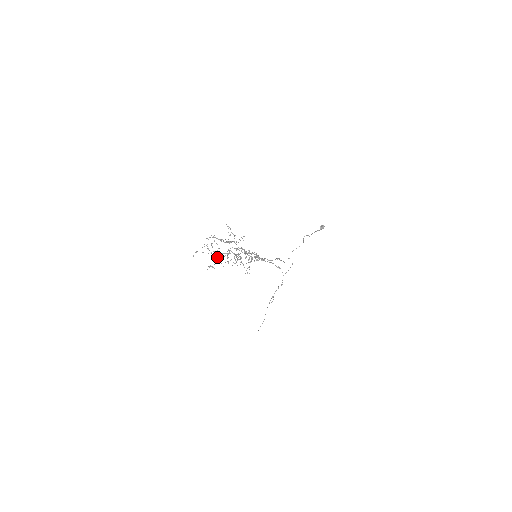
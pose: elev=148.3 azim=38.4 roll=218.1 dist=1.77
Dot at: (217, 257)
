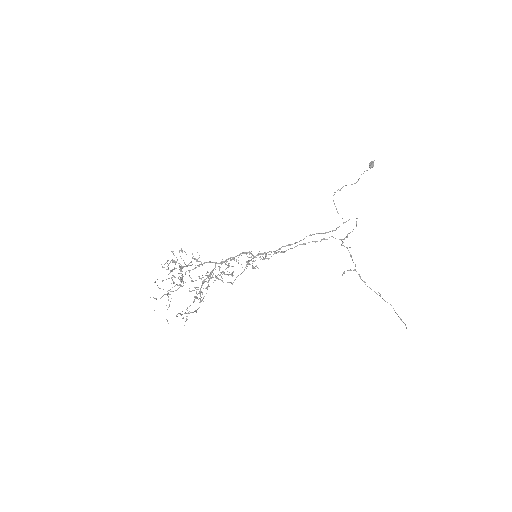
Dot at: (167, 295)
